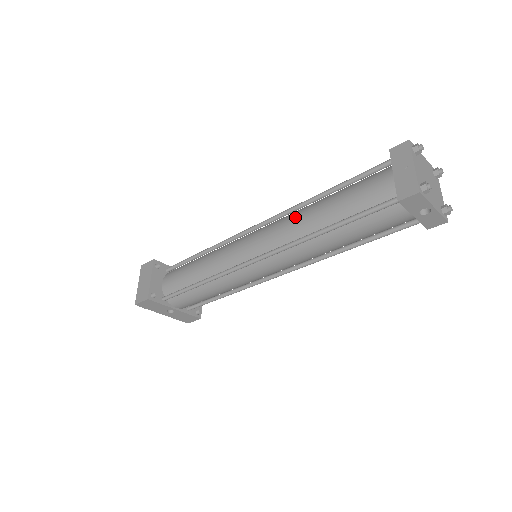
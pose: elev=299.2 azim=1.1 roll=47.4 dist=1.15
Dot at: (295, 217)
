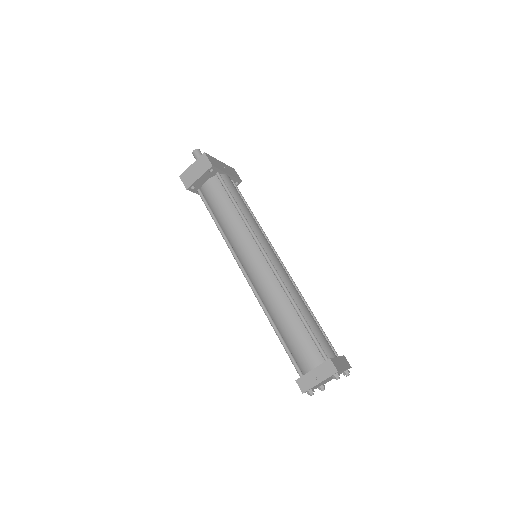
Dot at: (276, 296)
